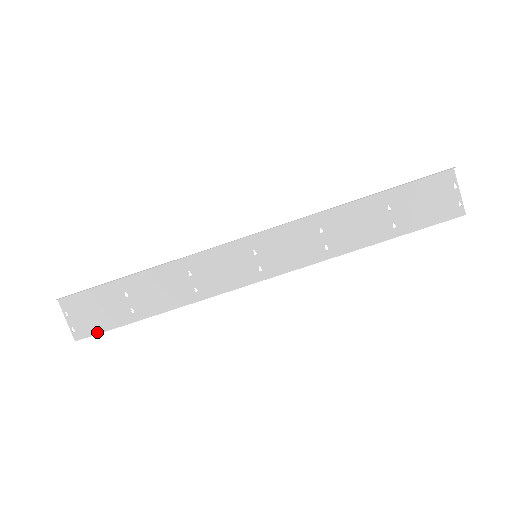
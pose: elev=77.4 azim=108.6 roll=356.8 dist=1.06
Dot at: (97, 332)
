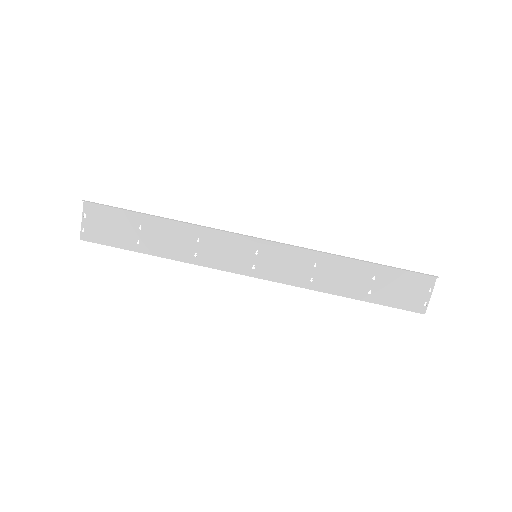
Dot at: (101, 242)
